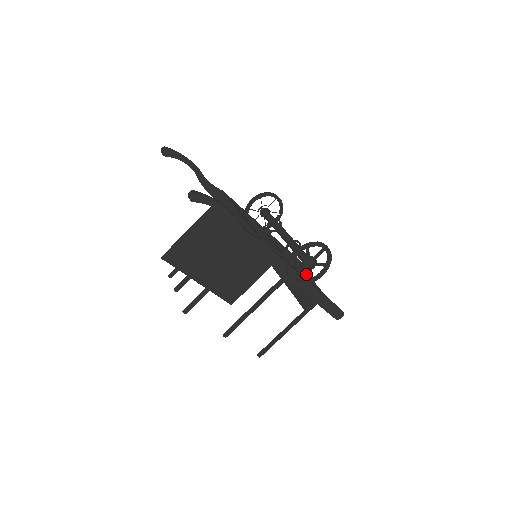
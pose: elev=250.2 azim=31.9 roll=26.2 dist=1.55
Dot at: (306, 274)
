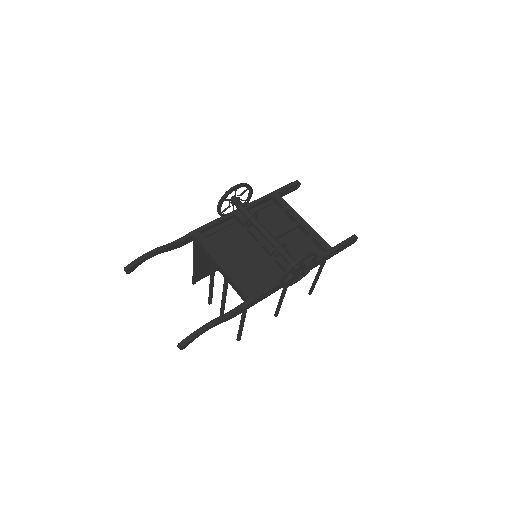
Dot at: (306, 230)
